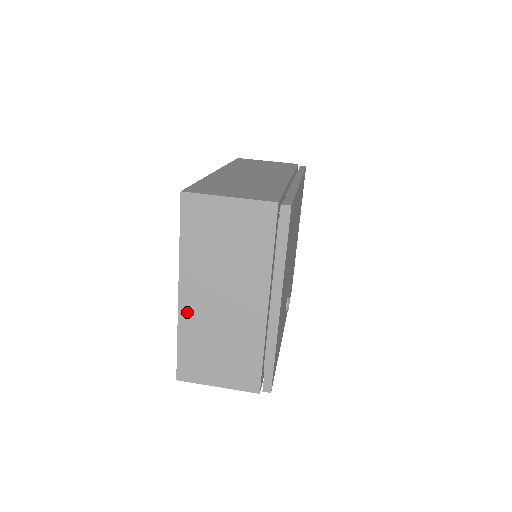
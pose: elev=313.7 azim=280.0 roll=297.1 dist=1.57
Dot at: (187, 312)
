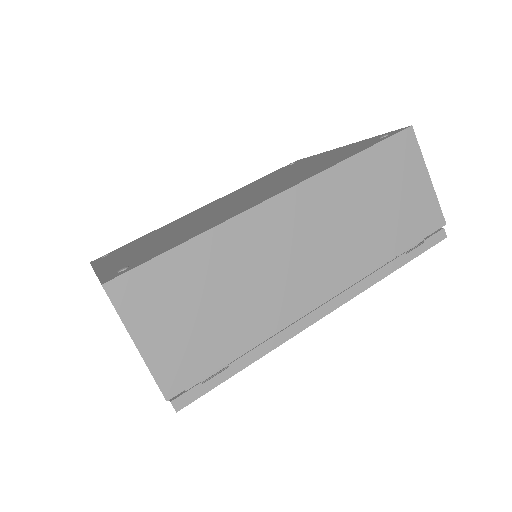
Dot at: occluded
